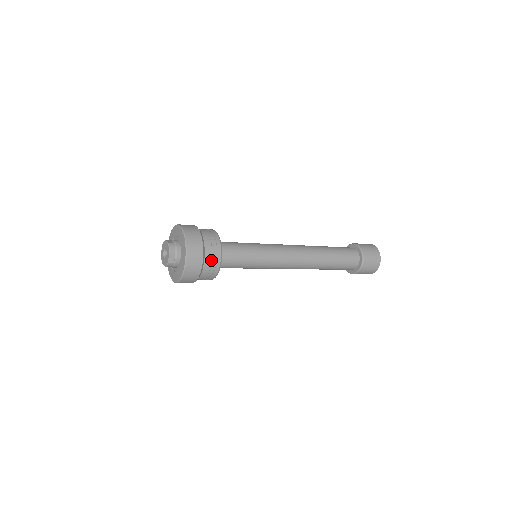
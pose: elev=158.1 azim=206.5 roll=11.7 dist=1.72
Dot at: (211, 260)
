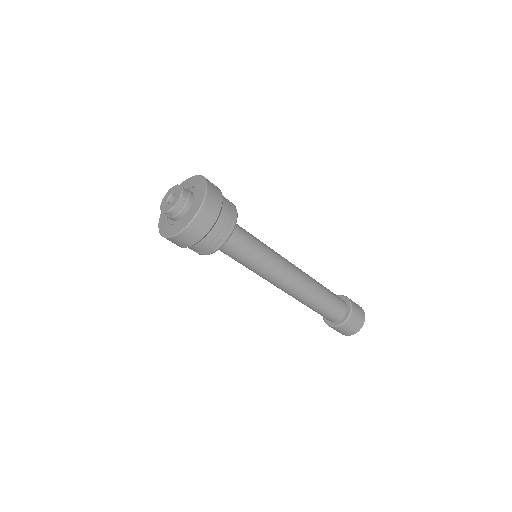
Dot at: (222, 227)
